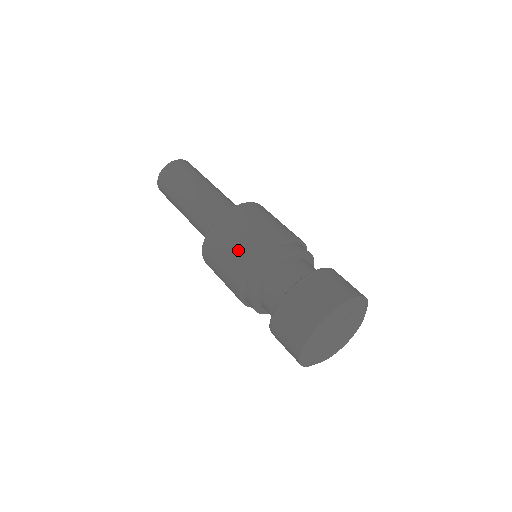
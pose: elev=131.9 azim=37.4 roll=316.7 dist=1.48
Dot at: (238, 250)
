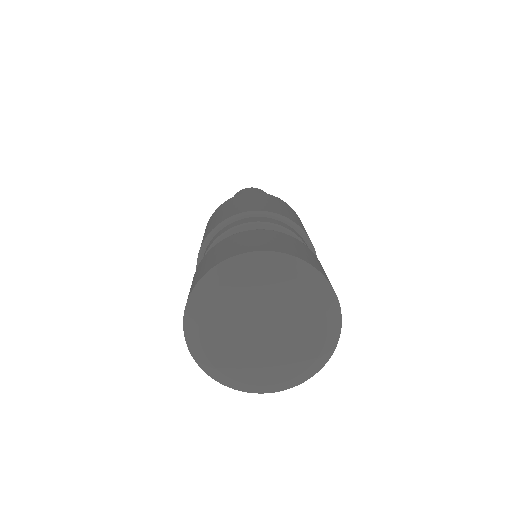
Dot at: (234, 207)
